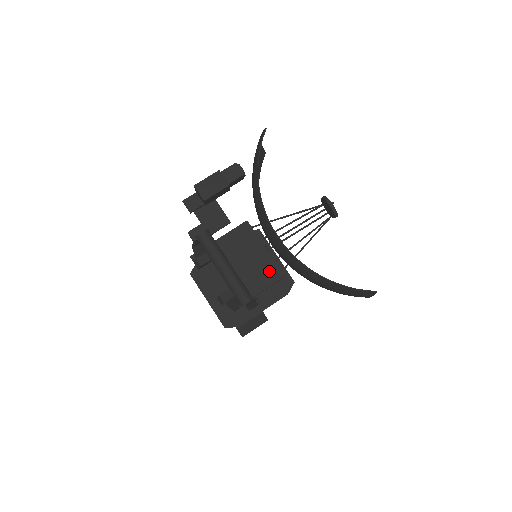
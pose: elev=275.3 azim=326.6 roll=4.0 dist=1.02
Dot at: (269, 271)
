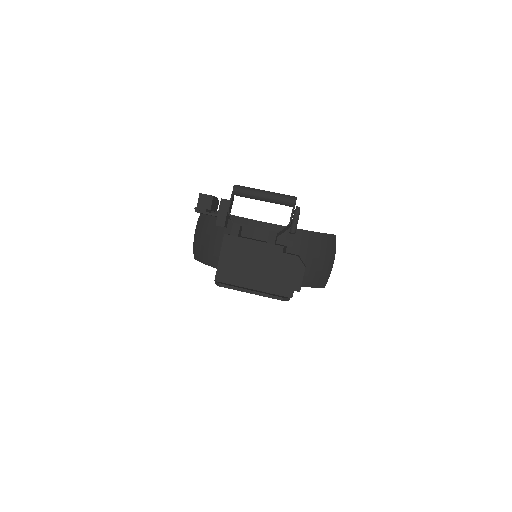
Dot at: occluded
